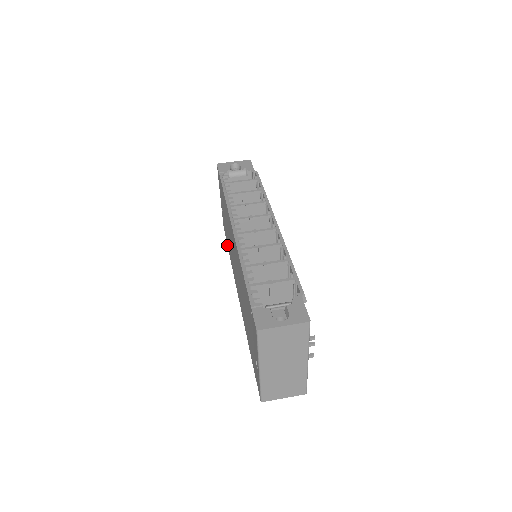
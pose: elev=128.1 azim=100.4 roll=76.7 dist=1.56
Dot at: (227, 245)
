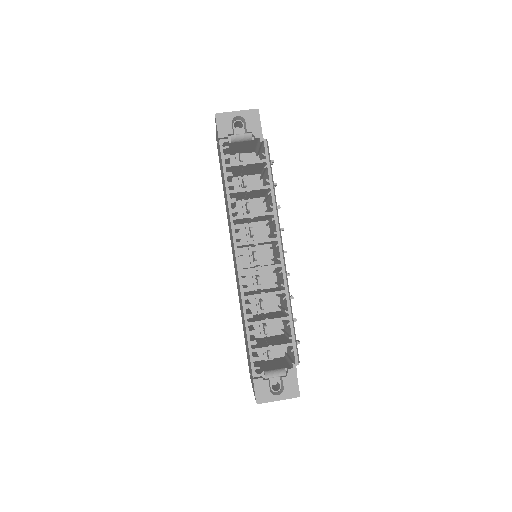
Dot at: occluded
